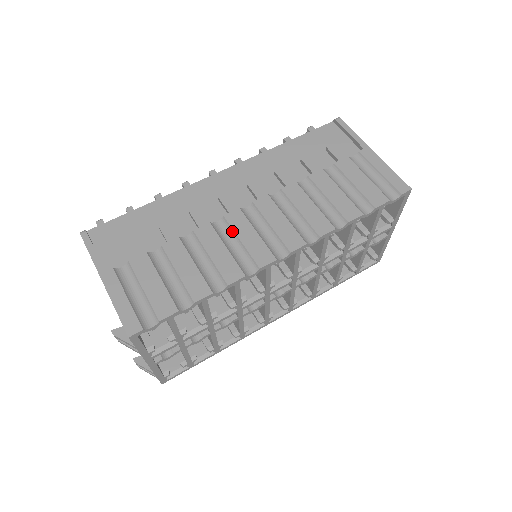
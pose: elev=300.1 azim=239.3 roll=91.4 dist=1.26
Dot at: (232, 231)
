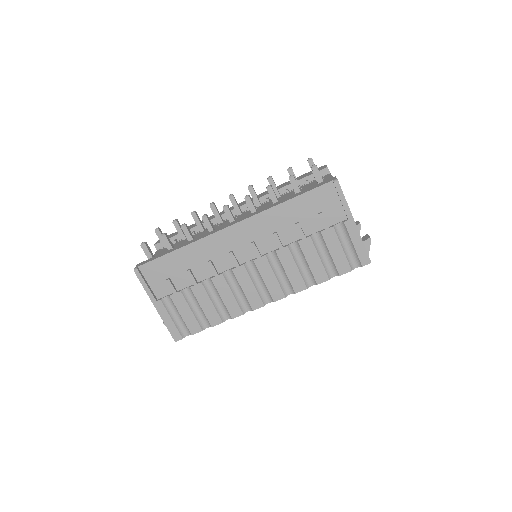
Dot at: (237, 281)
